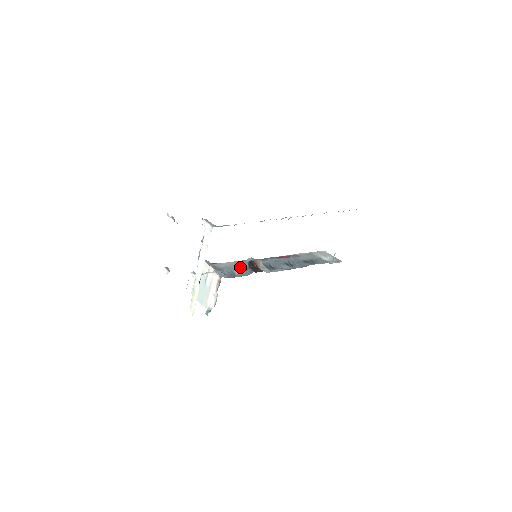
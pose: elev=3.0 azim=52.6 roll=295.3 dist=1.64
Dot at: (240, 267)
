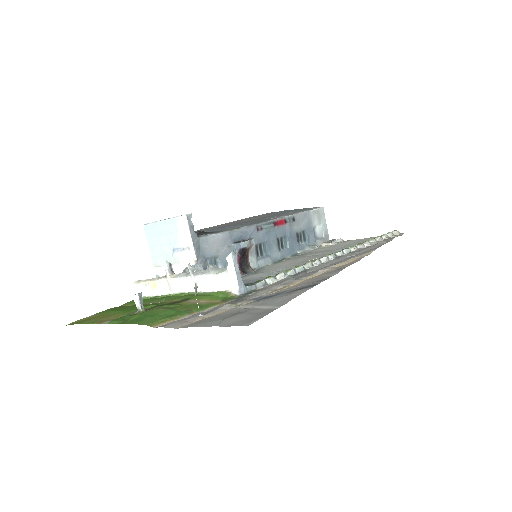
Dot at: (228, 252)
